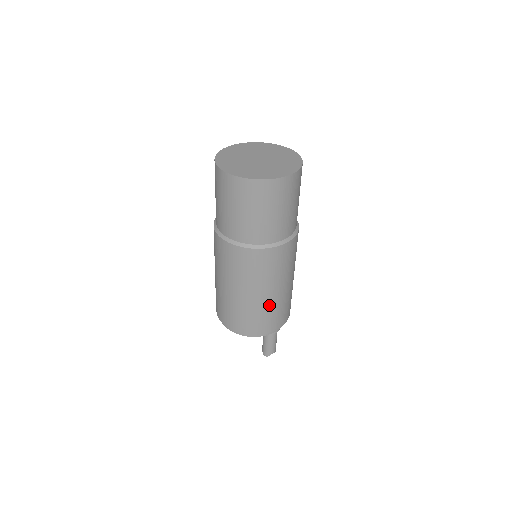
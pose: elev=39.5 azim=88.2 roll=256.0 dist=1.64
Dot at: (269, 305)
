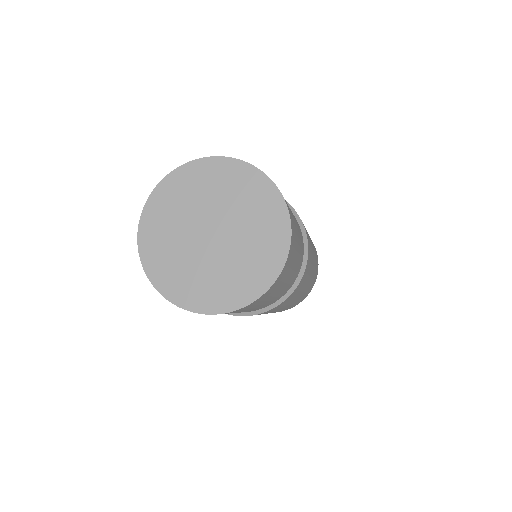
Dot at: (277, 311)
